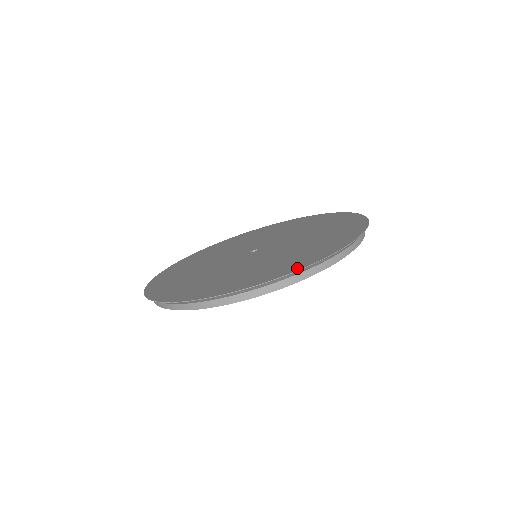
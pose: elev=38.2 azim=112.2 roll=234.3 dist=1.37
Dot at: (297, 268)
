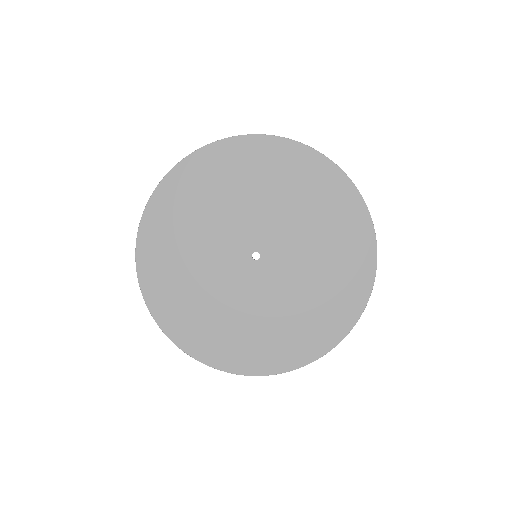
Dot at: (317, 354)
